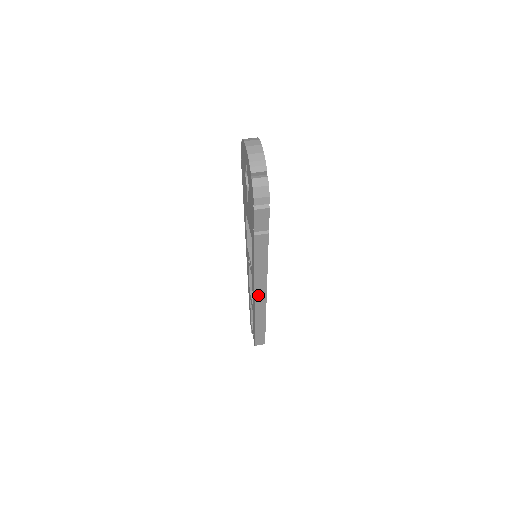
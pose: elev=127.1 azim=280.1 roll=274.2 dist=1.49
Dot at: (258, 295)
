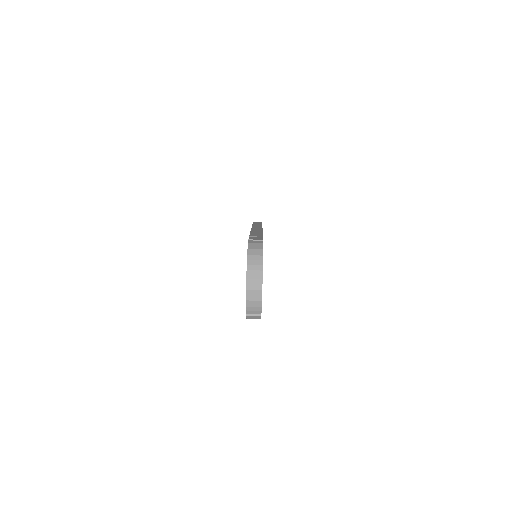
Dot at: occluded
